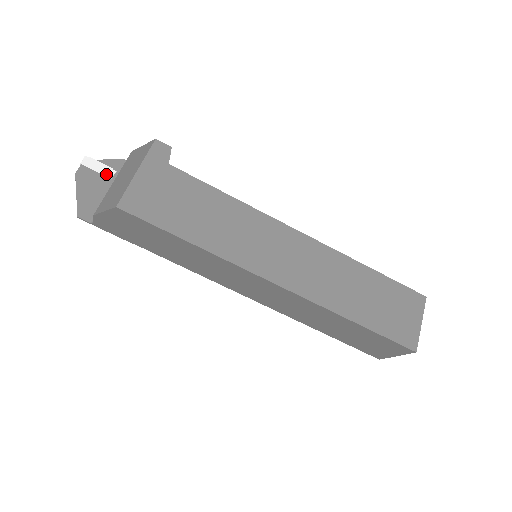
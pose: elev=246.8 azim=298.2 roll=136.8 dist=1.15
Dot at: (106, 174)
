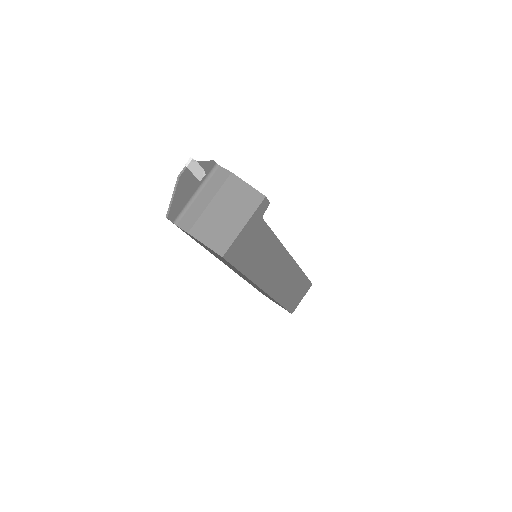
Dot at: (199, 177)
